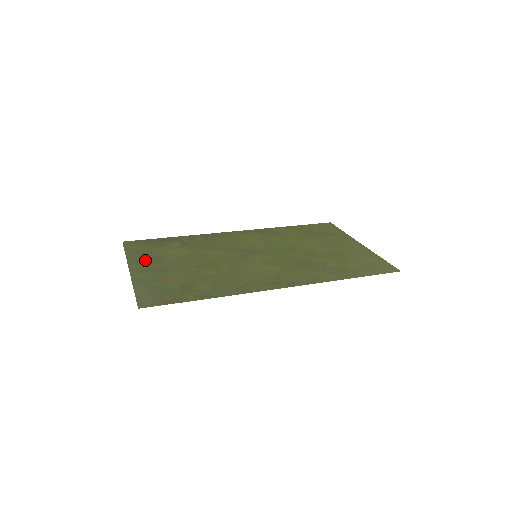
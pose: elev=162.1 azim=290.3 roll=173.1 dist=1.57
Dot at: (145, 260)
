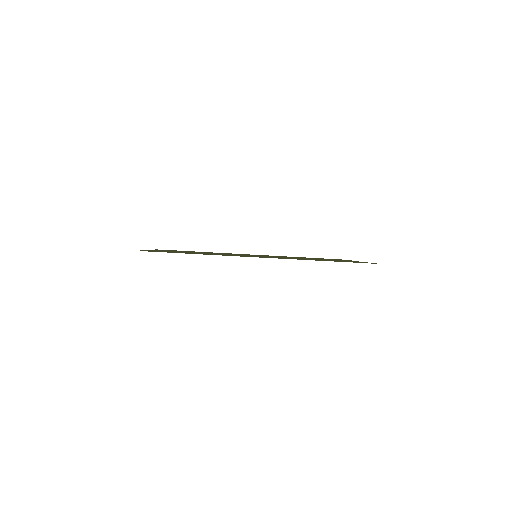
Dot at: occluded
